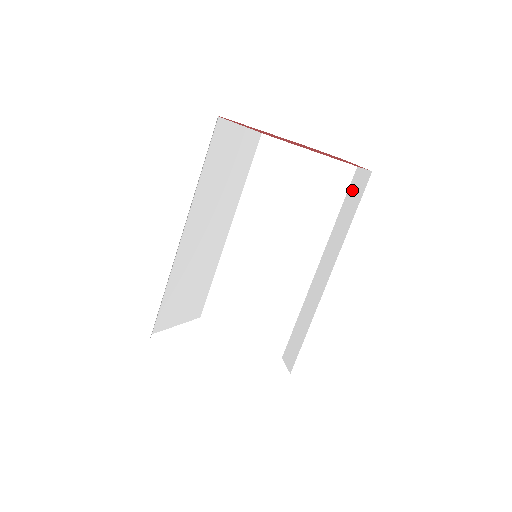
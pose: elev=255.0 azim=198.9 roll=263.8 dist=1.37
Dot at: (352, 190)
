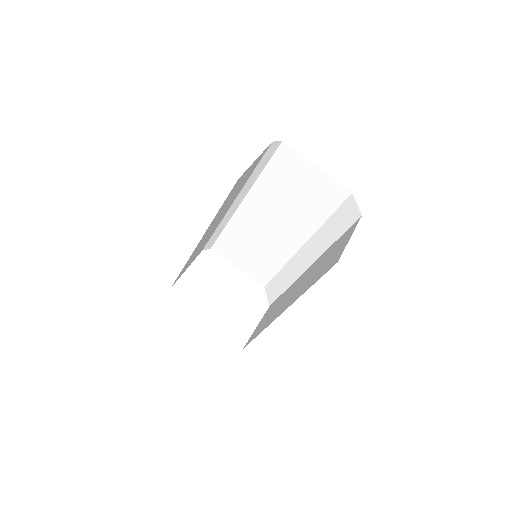
Dot at: (343, 211)
